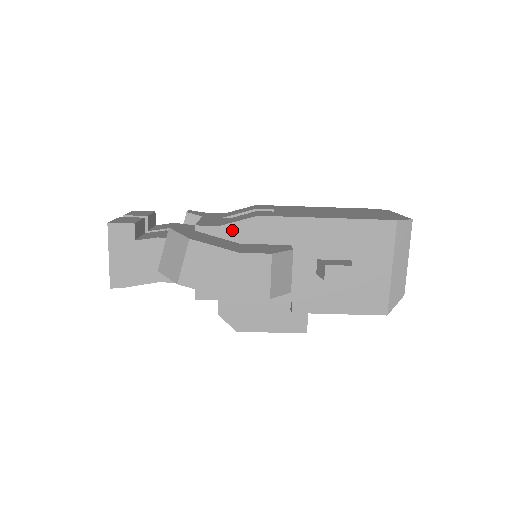
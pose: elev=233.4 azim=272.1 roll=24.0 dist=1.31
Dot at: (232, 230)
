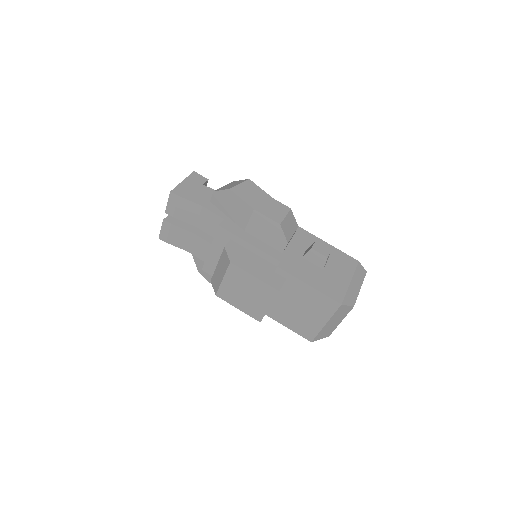
Dot at: occluded
